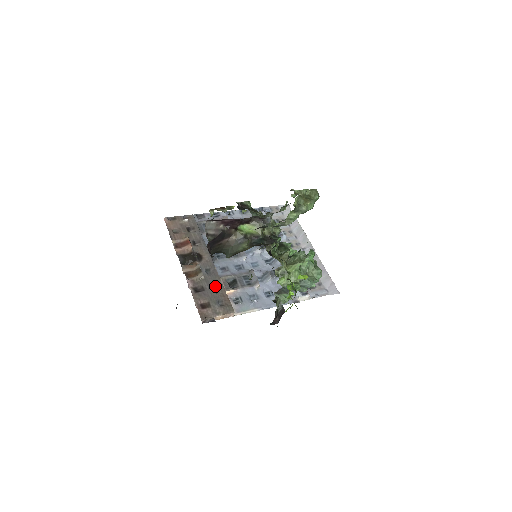
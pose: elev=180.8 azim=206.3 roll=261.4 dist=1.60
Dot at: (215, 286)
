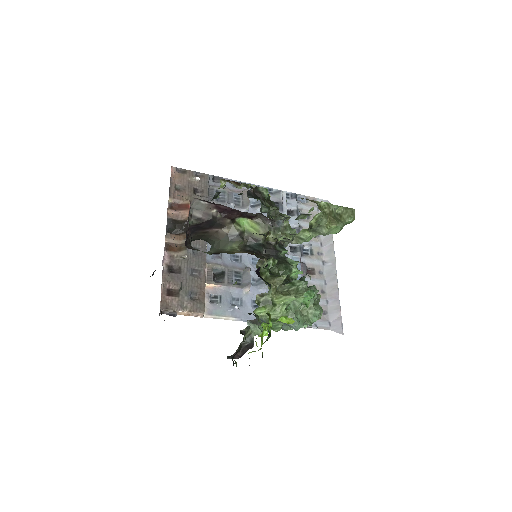
Dot at: (196, 272)
